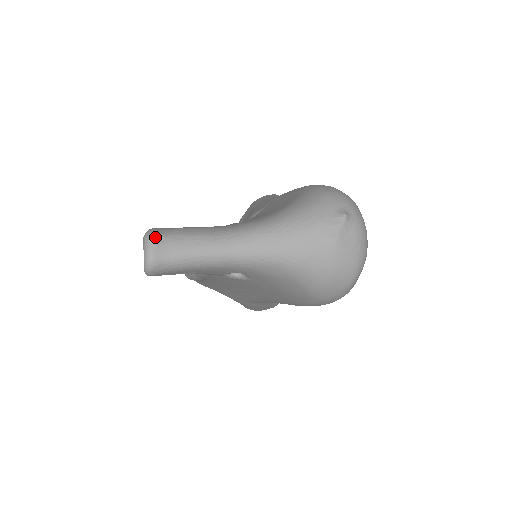
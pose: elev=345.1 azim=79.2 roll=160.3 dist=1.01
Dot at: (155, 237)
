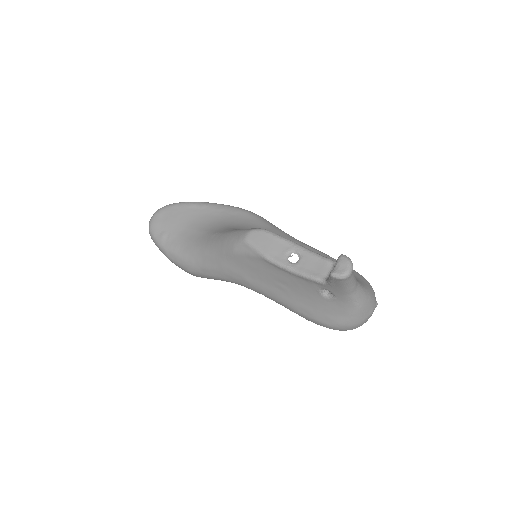
Dot at: occluded
